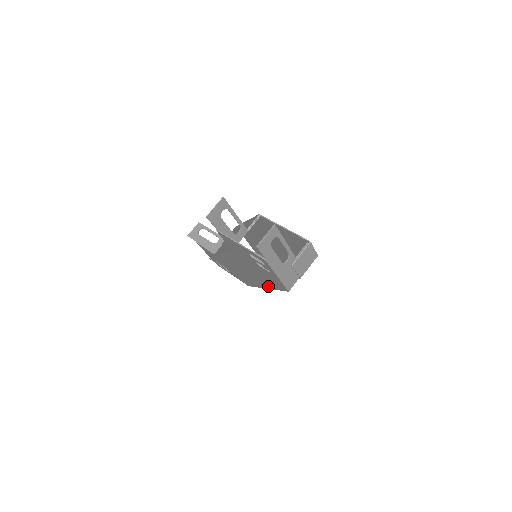
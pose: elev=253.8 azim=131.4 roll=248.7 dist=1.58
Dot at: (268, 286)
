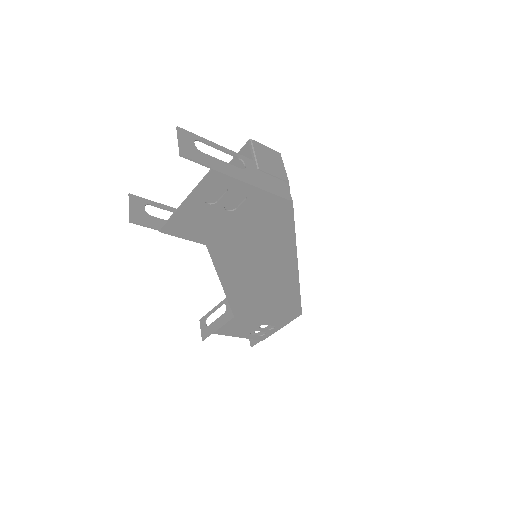
Dot at: (289, 252)
